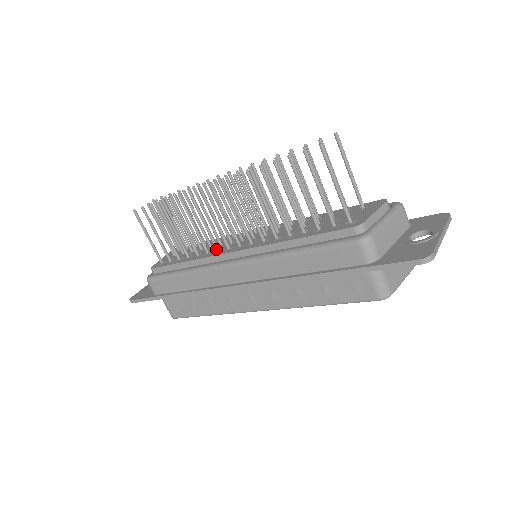
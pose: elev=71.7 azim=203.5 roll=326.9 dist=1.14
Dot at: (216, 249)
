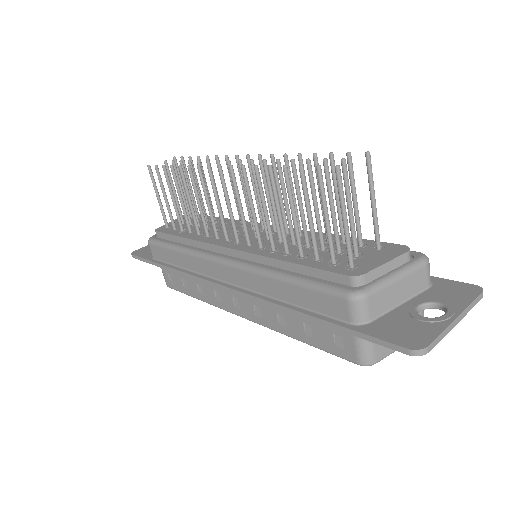
Dot at: (215, 236)
